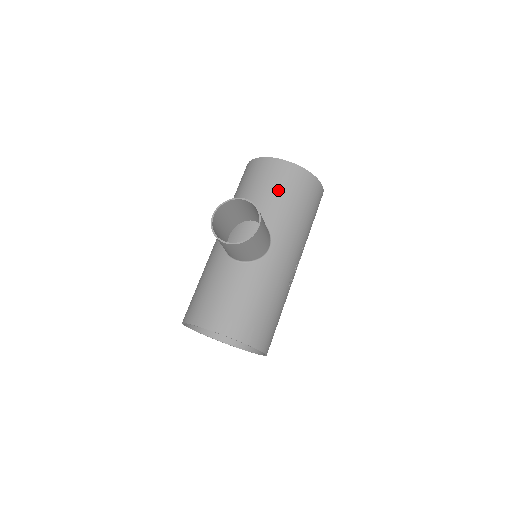
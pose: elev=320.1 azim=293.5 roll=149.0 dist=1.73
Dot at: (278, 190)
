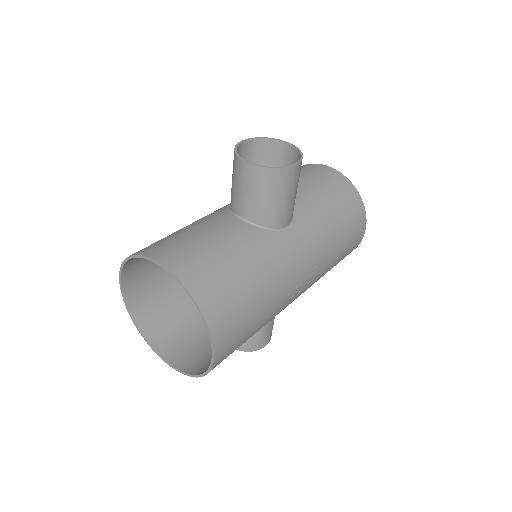
Dot at: (320, 187)
